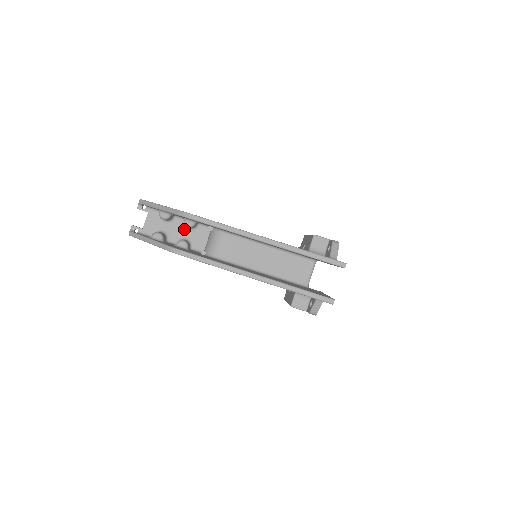
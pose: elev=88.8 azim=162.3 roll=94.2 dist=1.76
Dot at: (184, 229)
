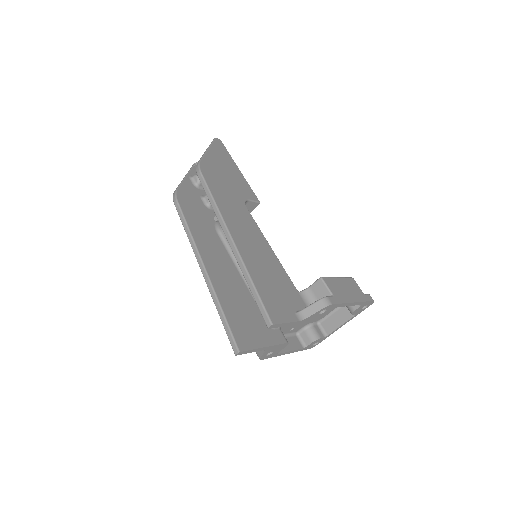
Dot at: occluded
